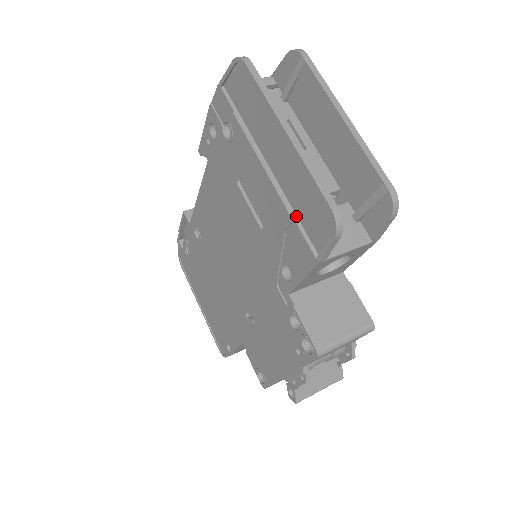
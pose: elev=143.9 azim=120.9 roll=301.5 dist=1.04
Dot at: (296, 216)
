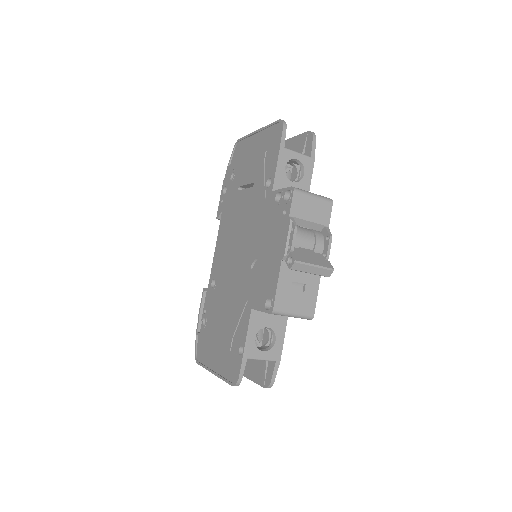
Dot at: (267, 151)
